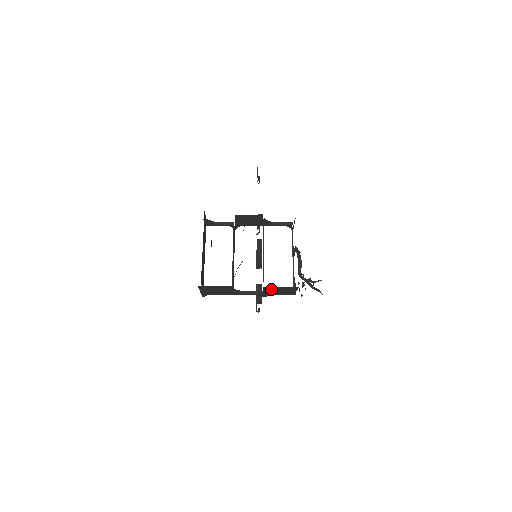
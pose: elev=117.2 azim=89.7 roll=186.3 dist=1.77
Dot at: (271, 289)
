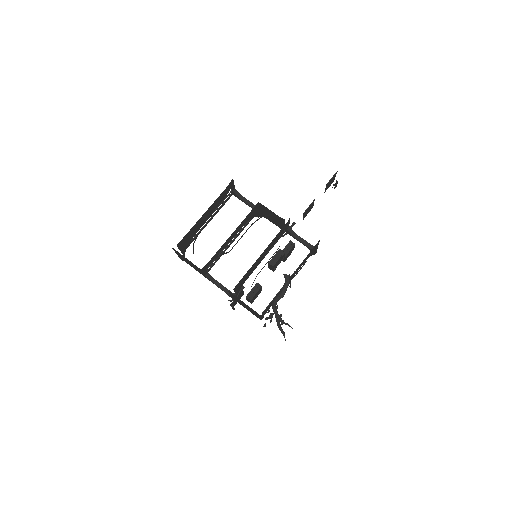
Dot at: (237, 298)
